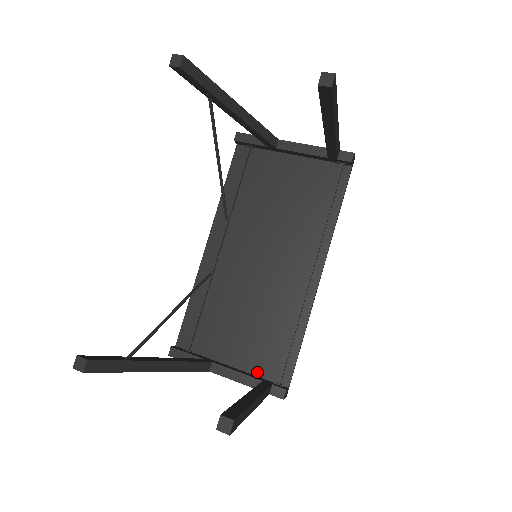
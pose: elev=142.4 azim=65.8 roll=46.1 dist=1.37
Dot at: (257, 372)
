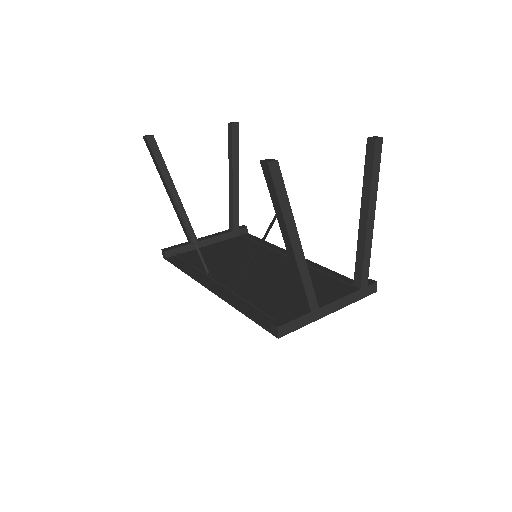
Dot at: occluded
